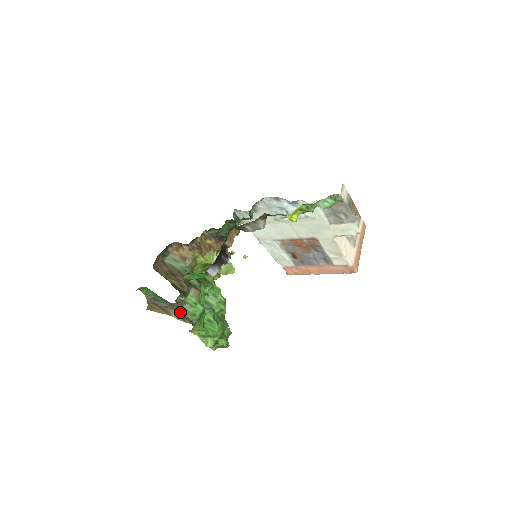
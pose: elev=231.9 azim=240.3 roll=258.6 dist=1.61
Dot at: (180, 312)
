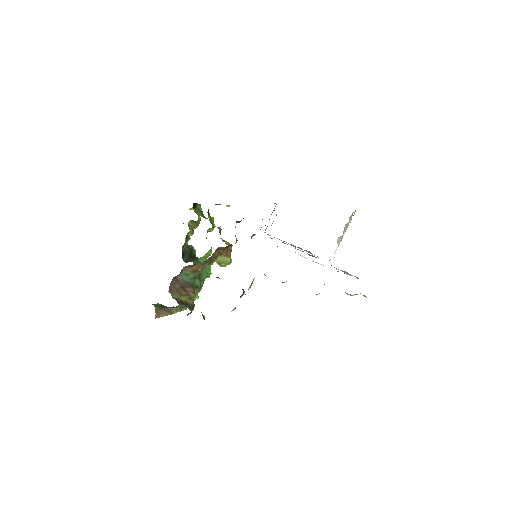
Dot at: (180, 306)
